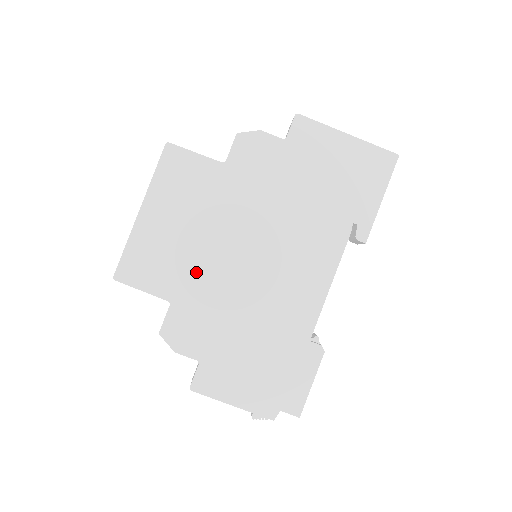
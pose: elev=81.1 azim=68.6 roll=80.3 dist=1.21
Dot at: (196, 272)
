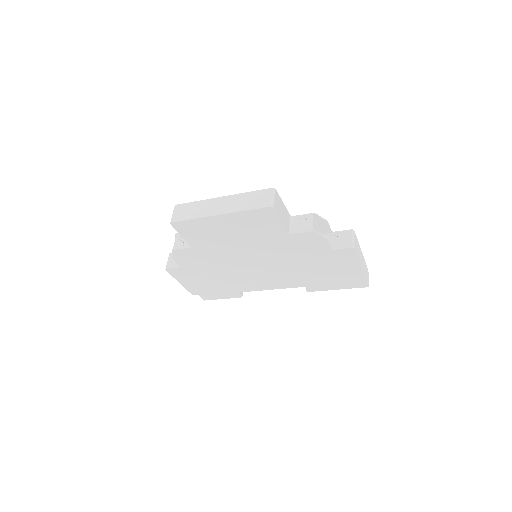
Dot at: (218, 249)
